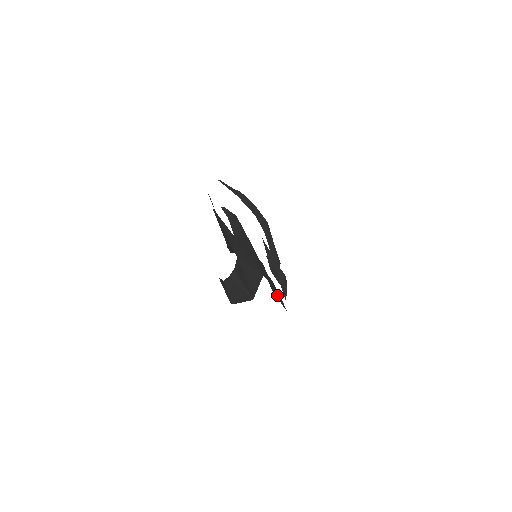
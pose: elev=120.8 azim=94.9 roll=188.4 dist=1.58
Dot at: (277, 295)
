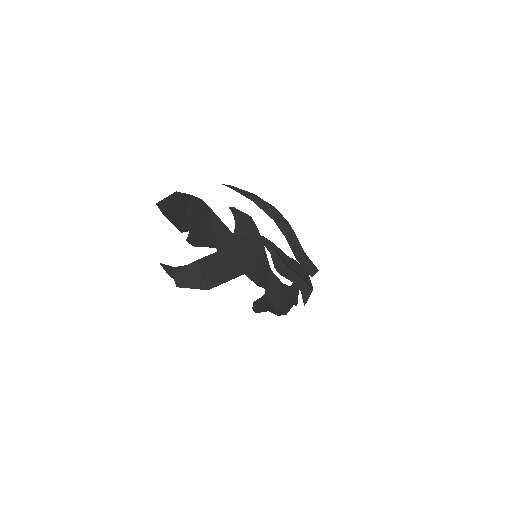
Dot at: (273, 296)
